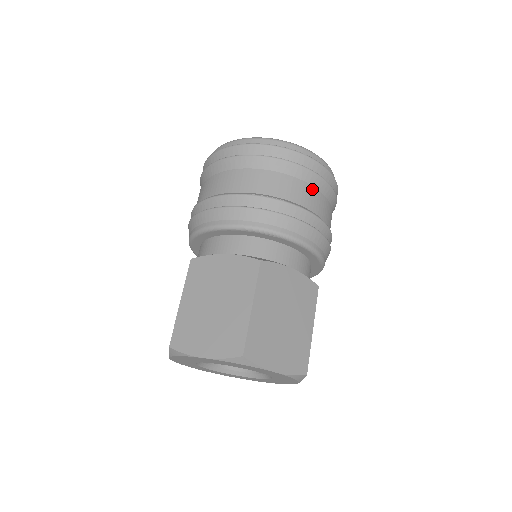
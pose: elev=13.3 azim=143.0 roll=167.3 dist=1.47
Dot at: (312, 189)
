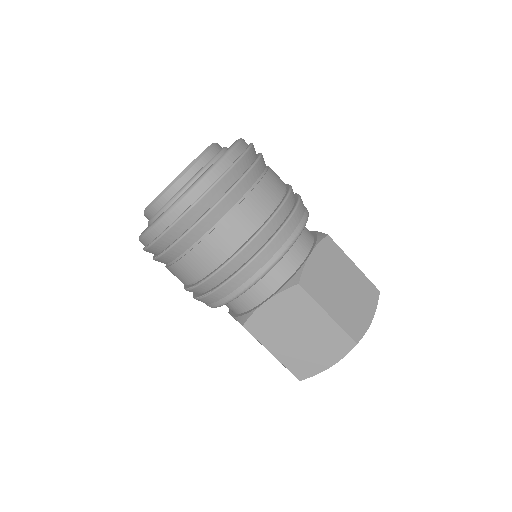
Dot at: (202, 244)
